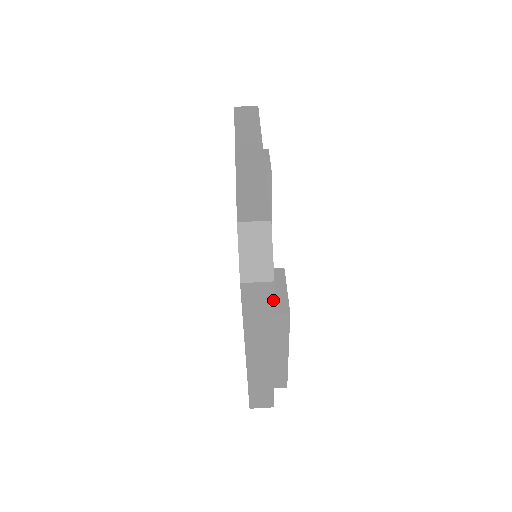
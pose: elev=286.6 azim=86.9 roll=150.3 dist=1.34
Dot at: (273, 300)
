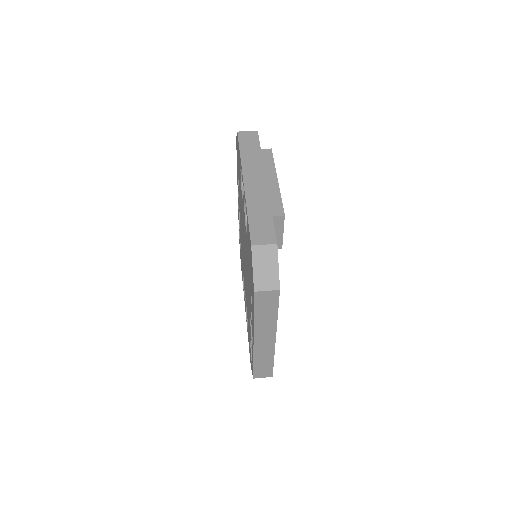
Dot at: (259, 141)
